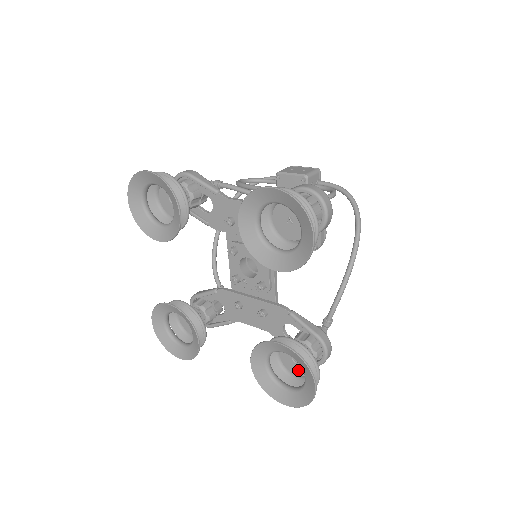
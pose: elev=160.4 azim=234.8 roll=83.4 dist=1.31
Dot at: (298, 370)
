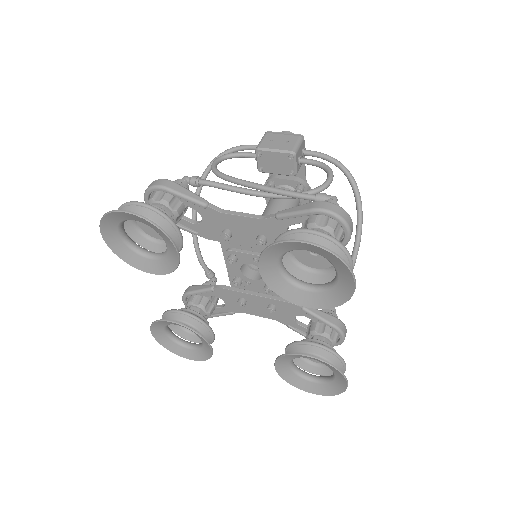
Dot at: occluded
